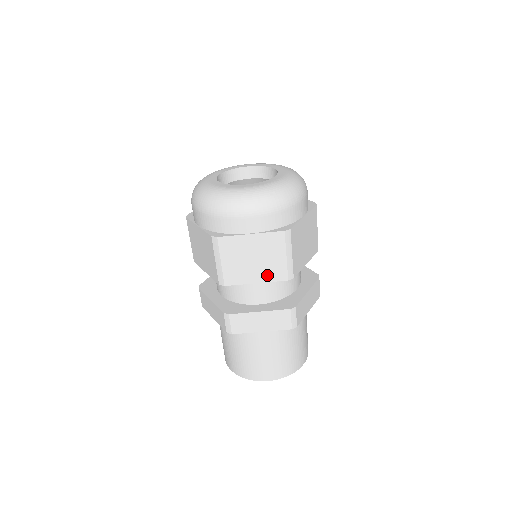
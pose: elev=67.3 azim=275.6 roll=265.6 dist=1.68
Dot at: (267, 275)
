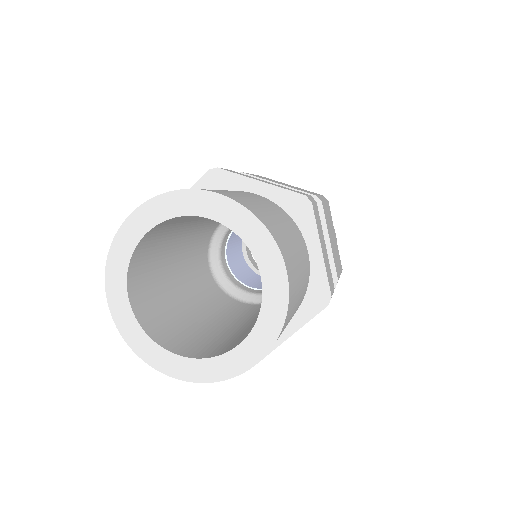
Dot at: occluded
